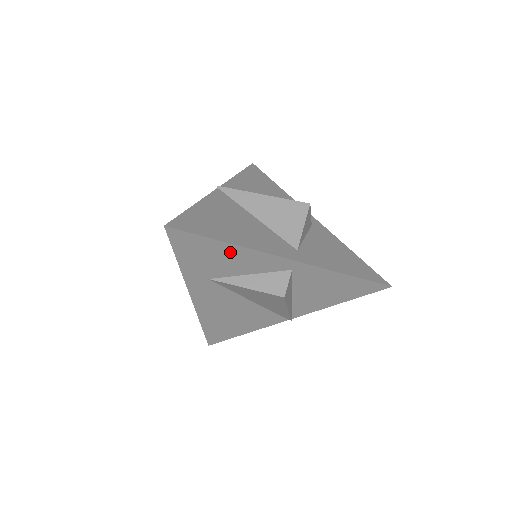
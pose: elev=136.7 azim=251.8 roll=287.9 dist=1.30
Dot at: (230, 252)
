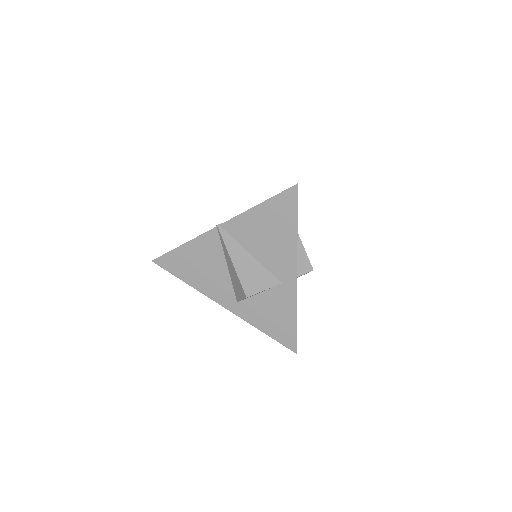
Dot at: occluded
